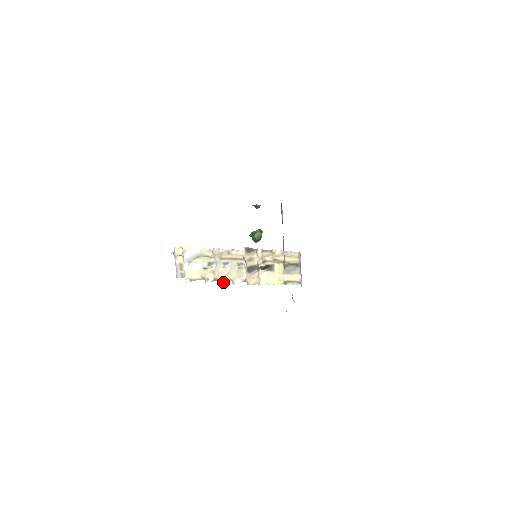
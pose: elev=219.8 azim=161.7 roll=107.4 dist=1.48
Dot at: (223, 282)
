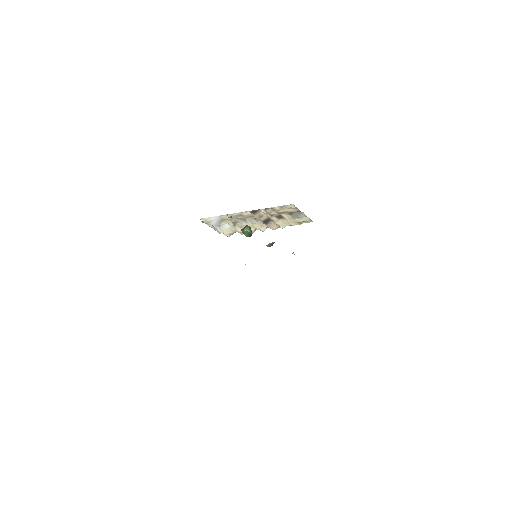
Dot at: (253, 232)
